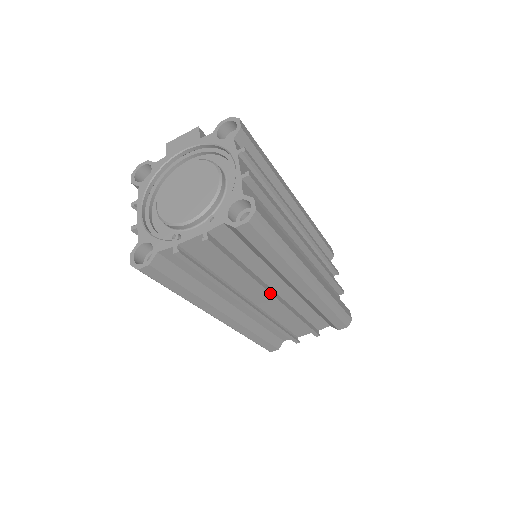
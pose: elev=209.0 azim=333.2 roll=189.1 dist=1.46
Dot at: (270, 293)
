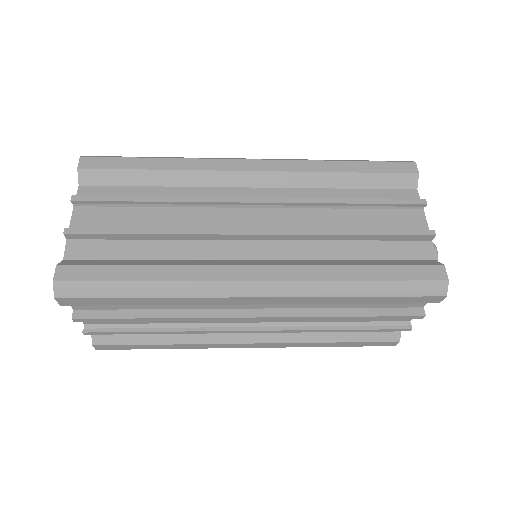
Dot at: (234, 317)
